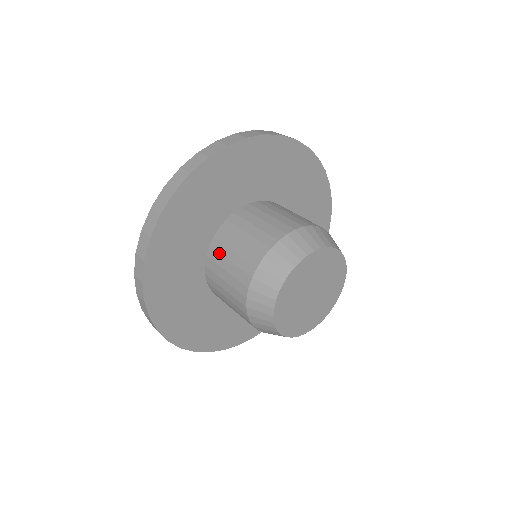
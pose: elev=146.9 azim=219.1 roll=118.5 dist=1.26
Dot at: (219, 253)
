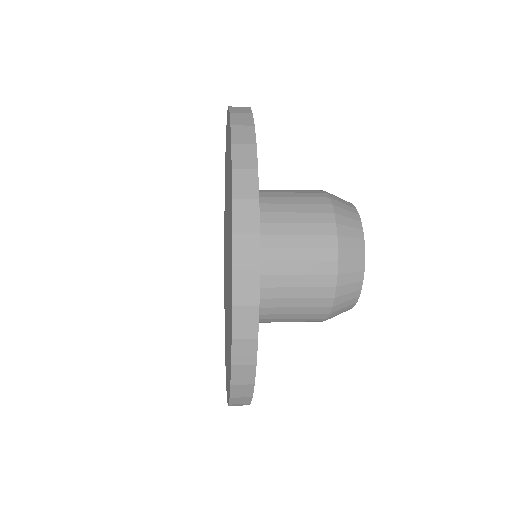
Dot at: (273, 274)
